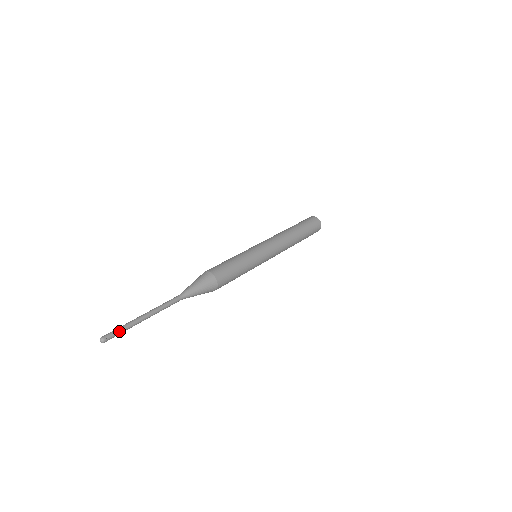
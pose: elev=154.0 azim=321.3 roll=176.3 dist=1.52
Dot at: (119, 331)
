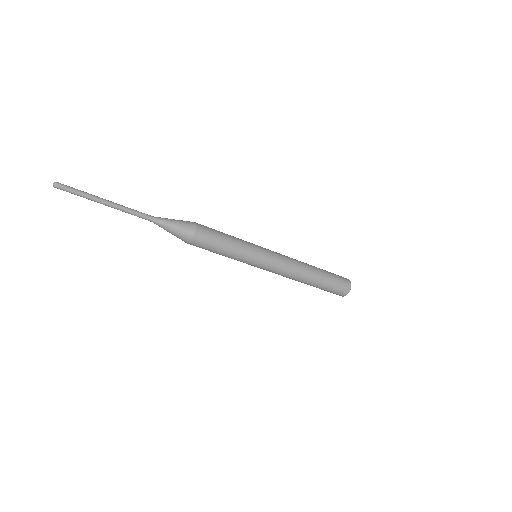
Dot at: (75, 189)
